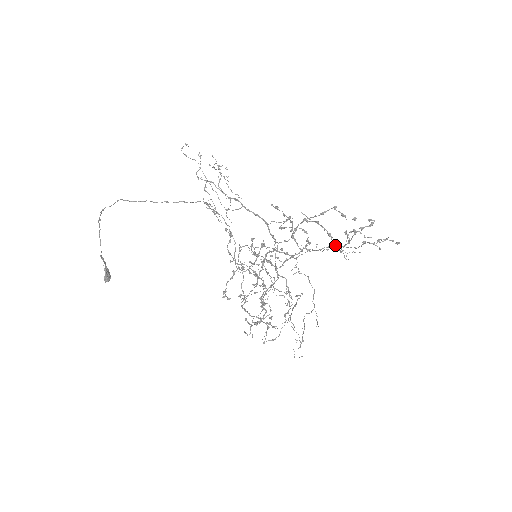
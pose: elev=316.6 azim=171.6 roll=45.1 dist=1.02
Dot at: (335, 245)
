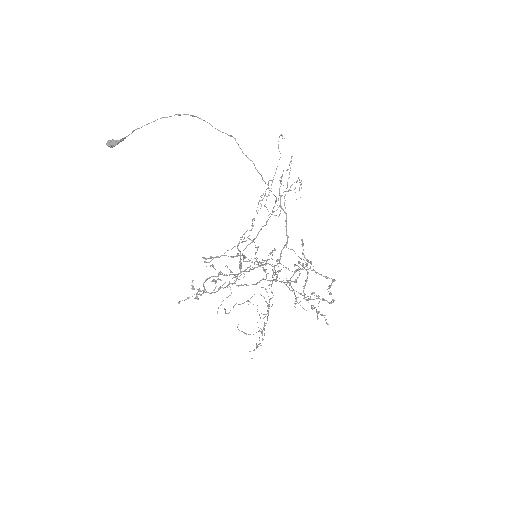
Dot at: occluded
